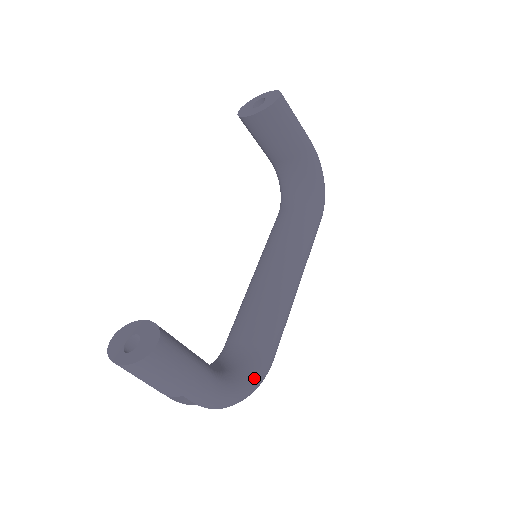
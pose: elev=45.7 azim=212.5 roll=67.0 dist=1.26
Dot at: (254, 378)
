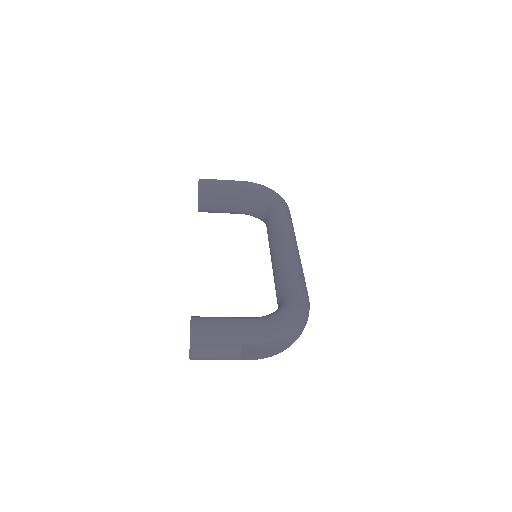
Dot at: (290, 305)
